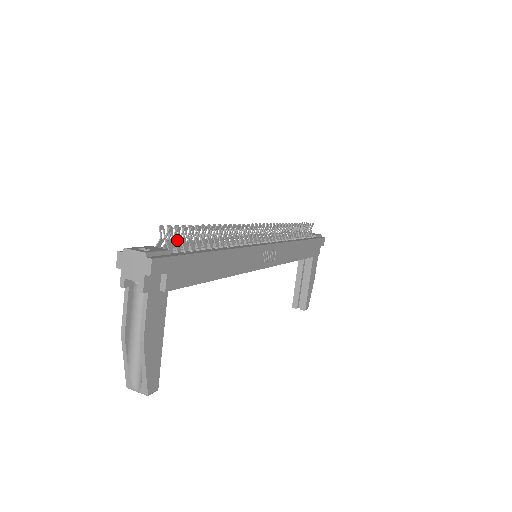
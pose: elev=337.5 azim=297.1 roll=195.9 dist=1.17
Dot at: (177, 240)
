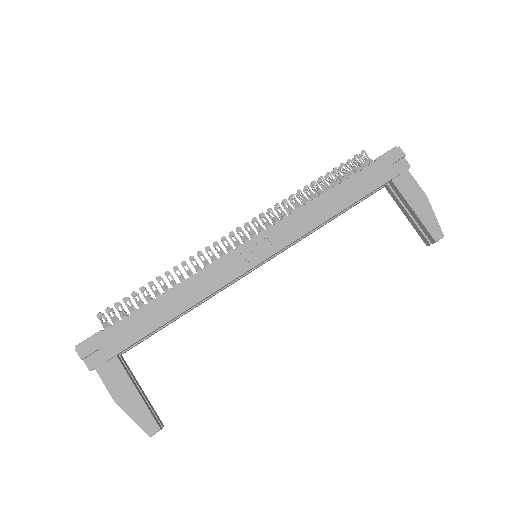
Dot at: (114, 316)
